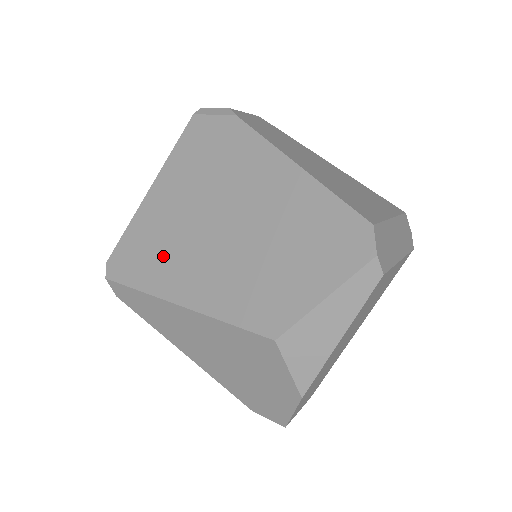
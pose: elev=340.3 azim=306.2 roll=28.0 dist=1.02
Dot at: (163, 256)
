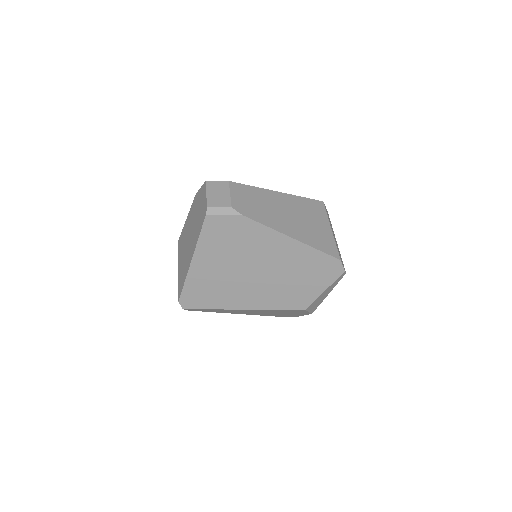
Dot at: (222, 292)
